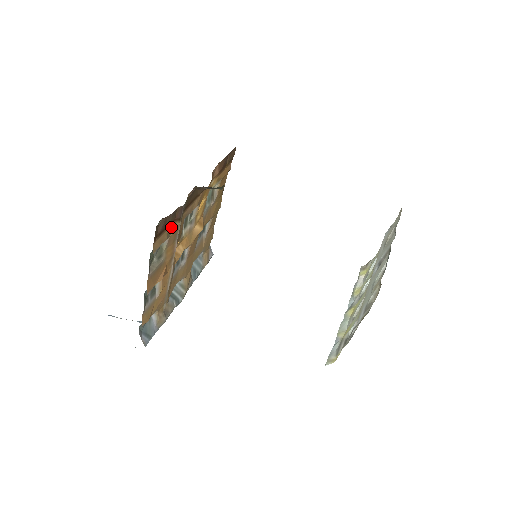
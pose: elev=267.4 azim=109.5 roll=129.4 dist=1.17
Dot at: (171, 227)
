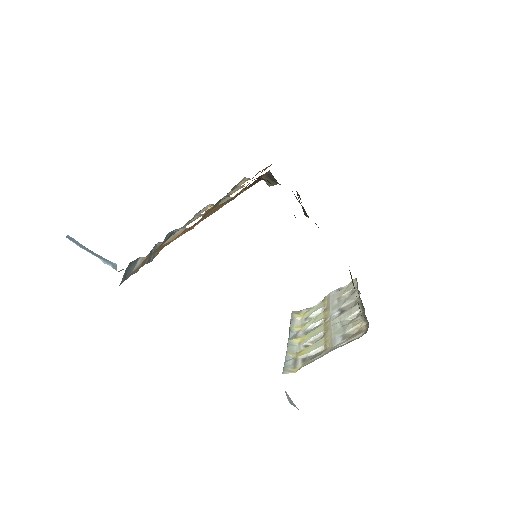
Dot at: (241, 190)
